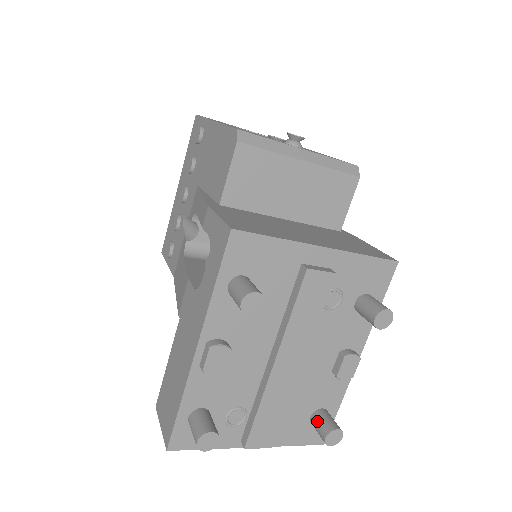
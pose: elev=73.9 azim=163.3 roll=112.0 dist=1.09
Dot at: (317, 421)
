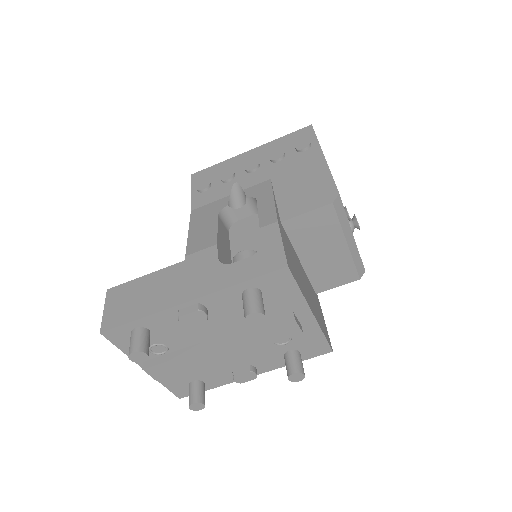
Dot at: (196, 388)
